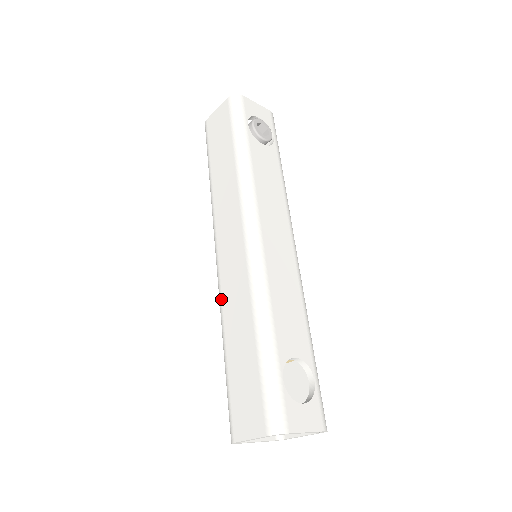
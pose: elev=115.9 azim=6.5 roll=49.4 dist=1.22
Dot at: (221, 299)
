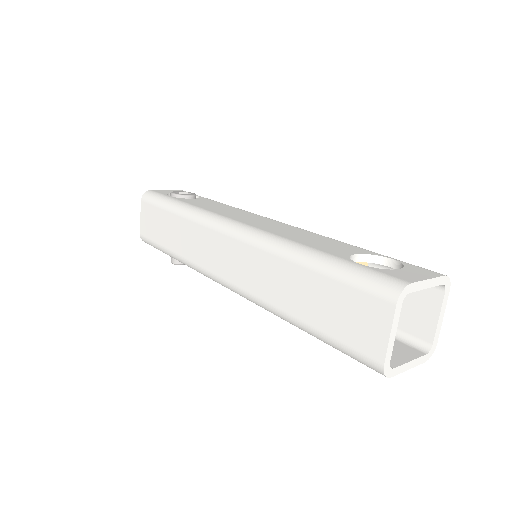
Dot at: (256, 297)
